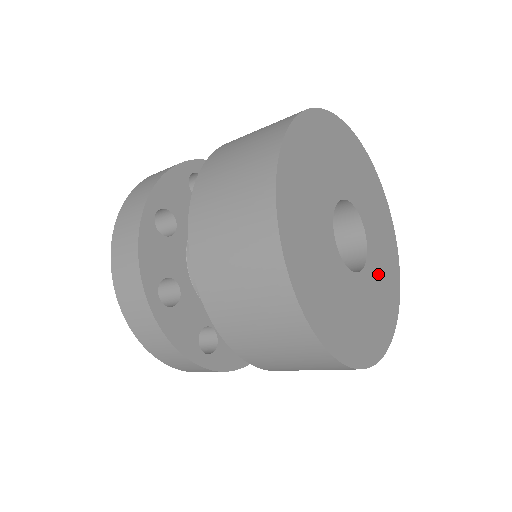
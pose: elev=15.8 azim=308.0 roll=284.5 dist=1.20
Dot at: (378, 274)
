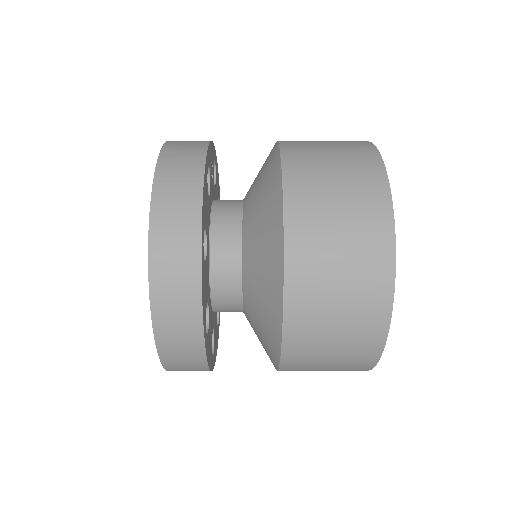
Dot at: occluded
